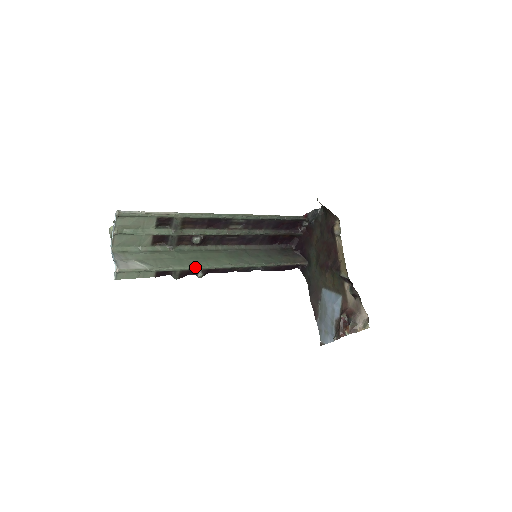
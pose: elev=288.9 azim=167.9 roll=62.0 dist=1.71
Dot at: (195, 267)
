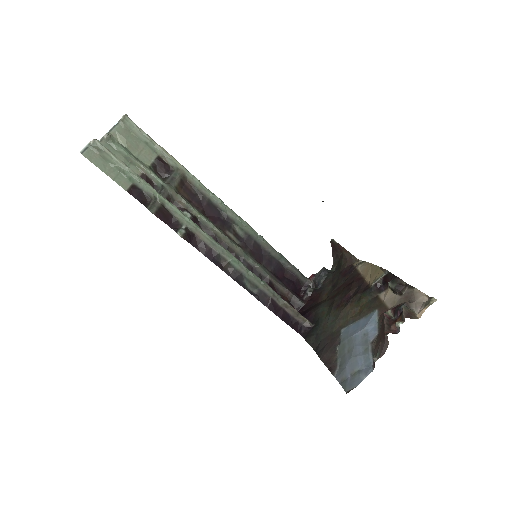
Dot at: (181, 213)
